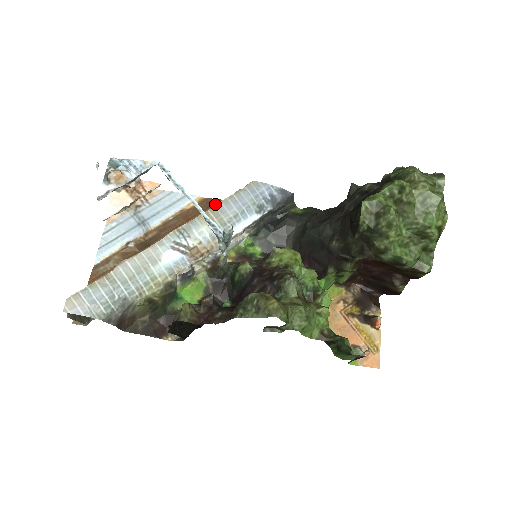
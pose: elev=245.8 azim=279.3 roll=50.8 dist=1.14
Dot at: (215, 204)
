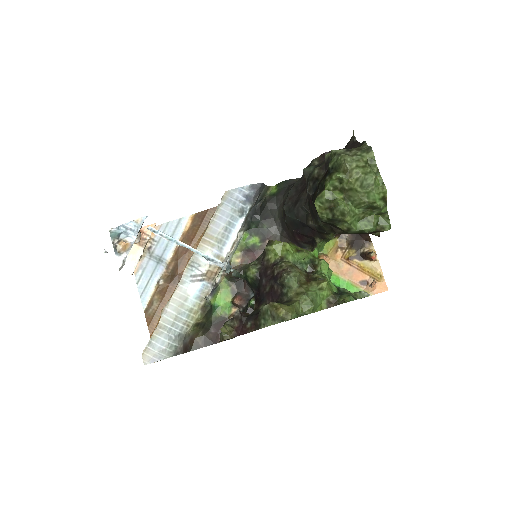
Dot at: (205, 216)
